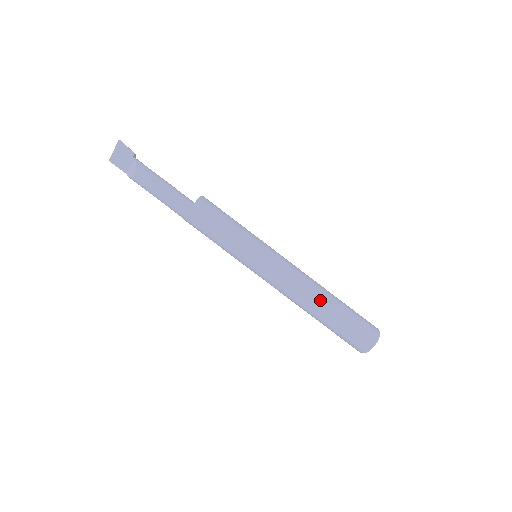
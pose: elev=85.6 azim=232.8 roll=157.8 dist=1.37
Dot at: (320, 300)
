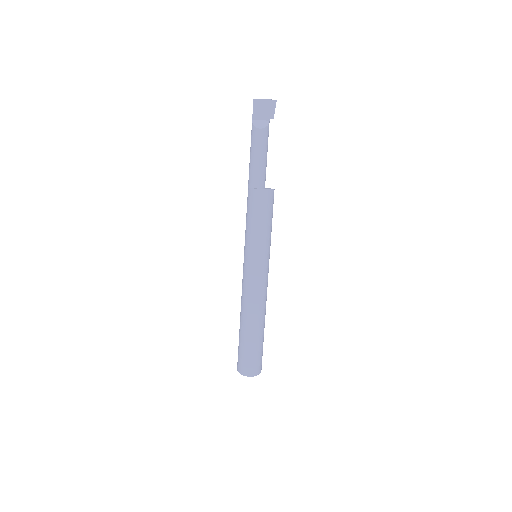
Dot at: (260, 321)
